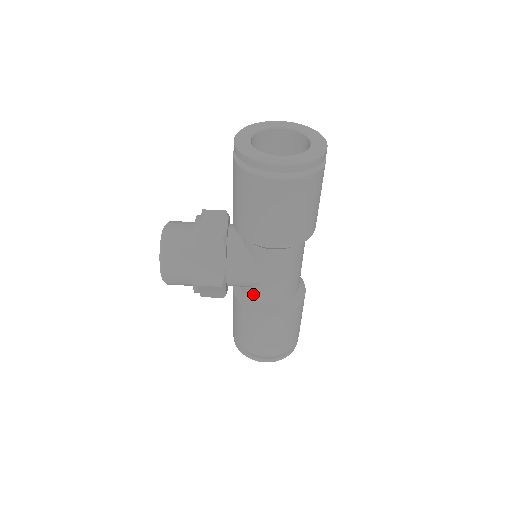
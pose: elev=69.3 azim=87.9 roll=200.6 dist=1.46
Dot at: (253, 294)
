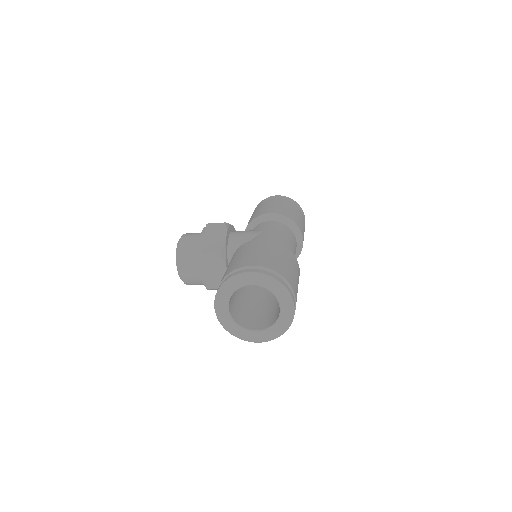
Dot at: occluded
